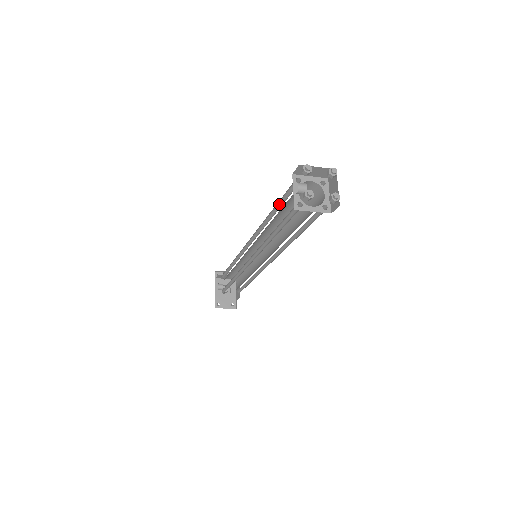
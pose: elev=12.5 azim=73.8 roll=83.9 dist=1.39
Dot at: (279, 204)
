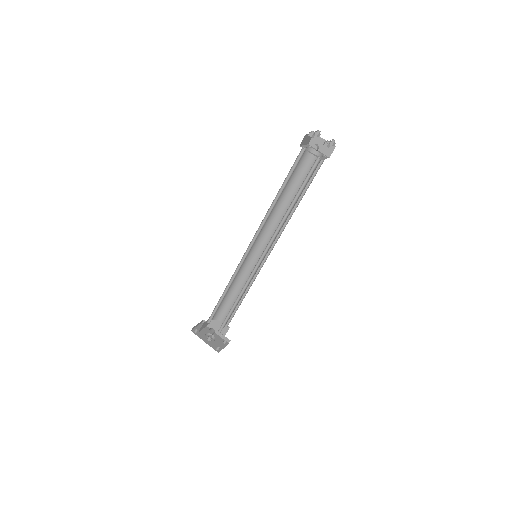
Dot at: (283, 183)
